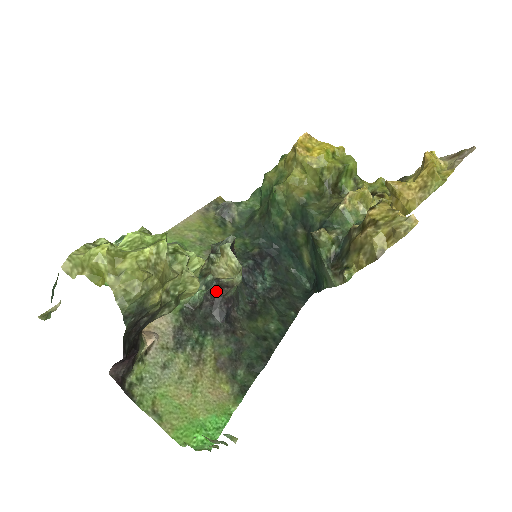
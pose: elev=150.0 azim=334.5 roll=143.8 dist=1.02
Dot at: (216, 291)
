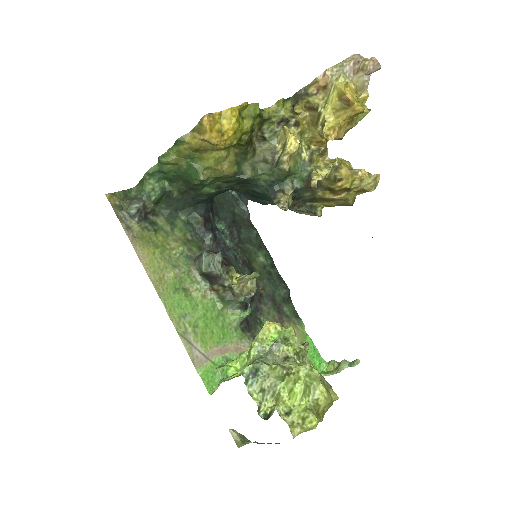
Dot at: occluded
